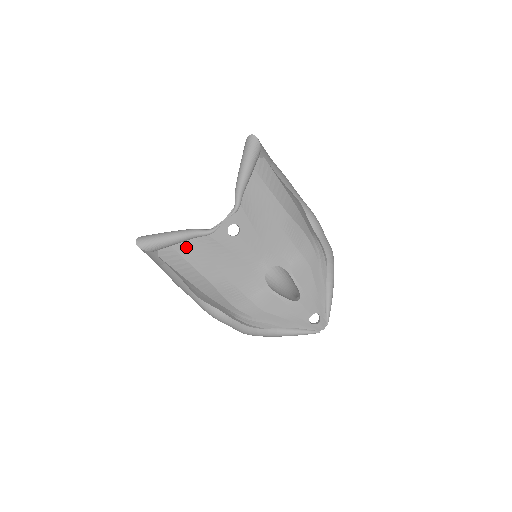
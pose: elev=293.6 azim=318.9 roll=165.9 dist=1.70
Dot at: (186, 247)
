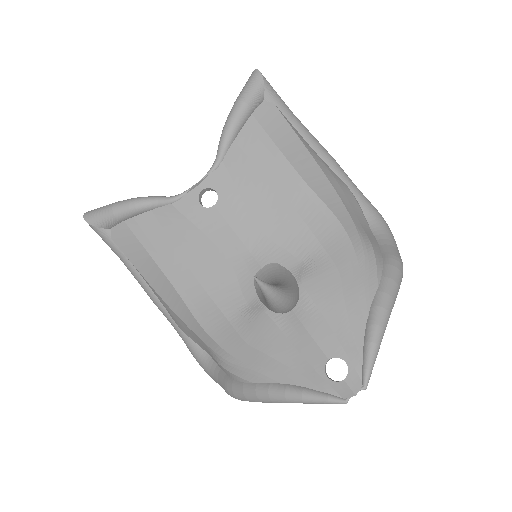
Dot at: (143, 223)
